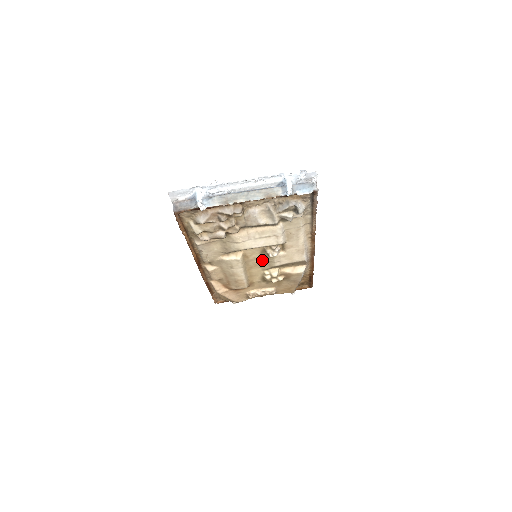
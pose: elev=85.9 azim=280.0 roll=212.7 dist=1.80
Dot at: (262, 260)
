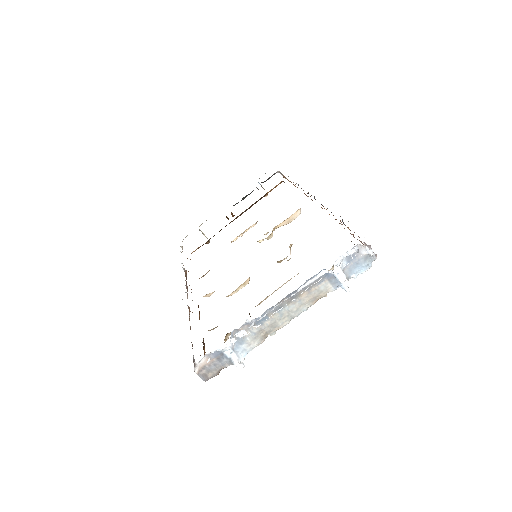
Dot at: occluded
